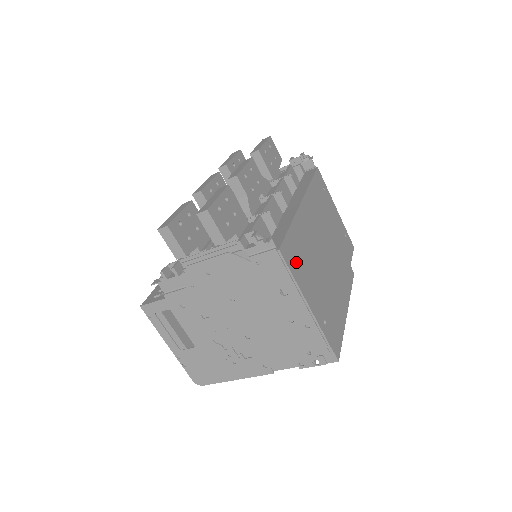
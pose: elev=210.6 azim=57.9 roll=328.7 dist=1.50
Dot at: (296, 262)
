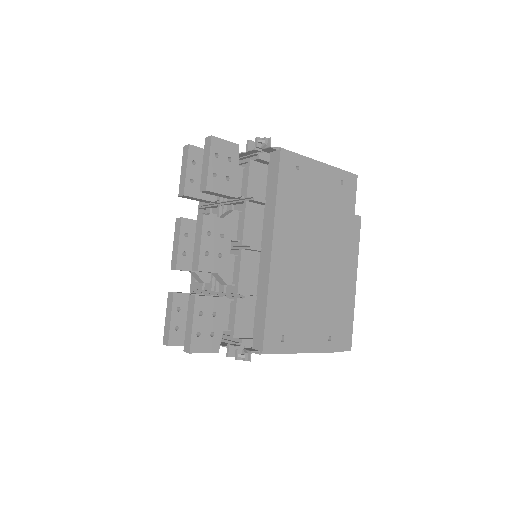
Dot at: (284, 333)
